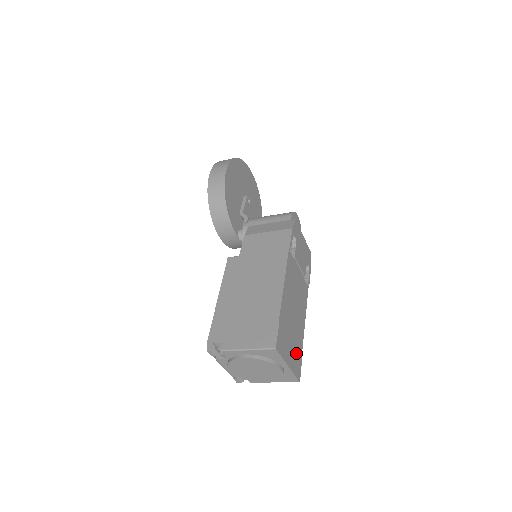
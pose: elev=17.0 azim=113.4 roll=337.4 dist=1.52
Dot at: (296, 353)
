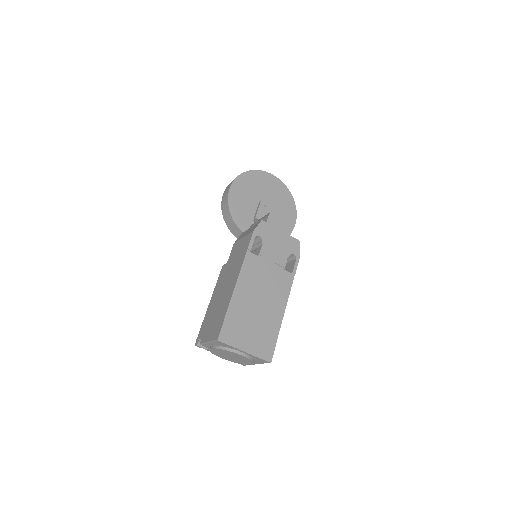
Dot at: (263, 339)
